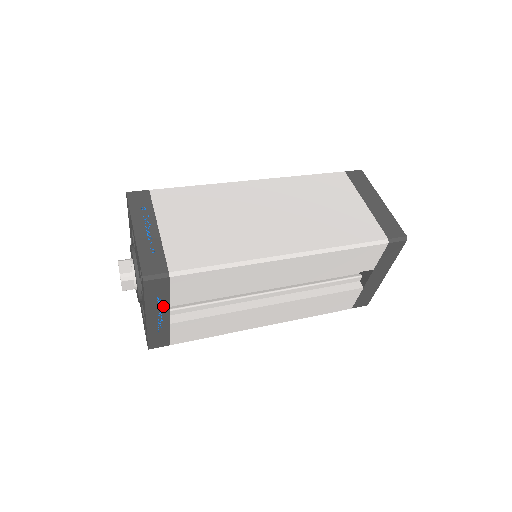
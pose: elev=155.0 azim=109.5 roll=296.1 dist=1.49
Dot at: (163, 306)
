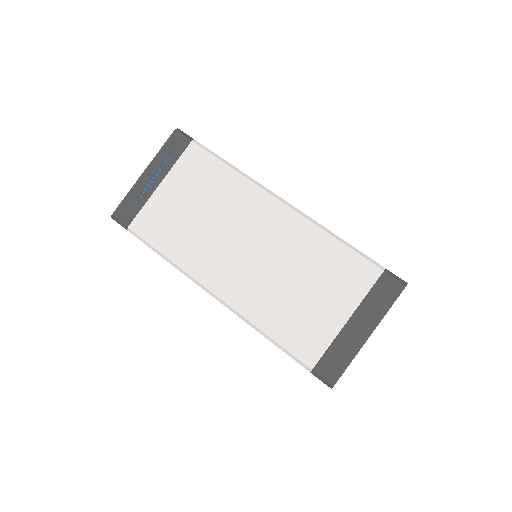
Dot at: occluded
